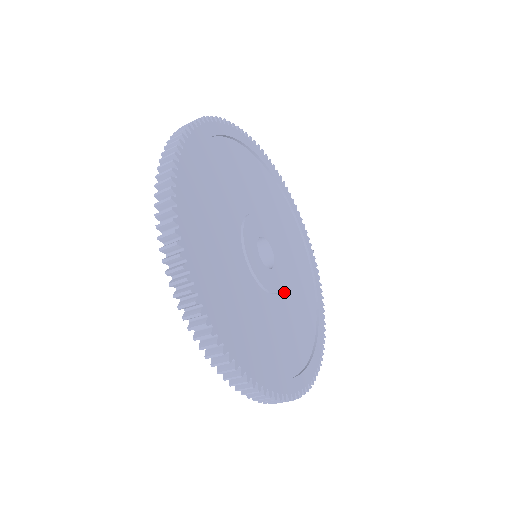
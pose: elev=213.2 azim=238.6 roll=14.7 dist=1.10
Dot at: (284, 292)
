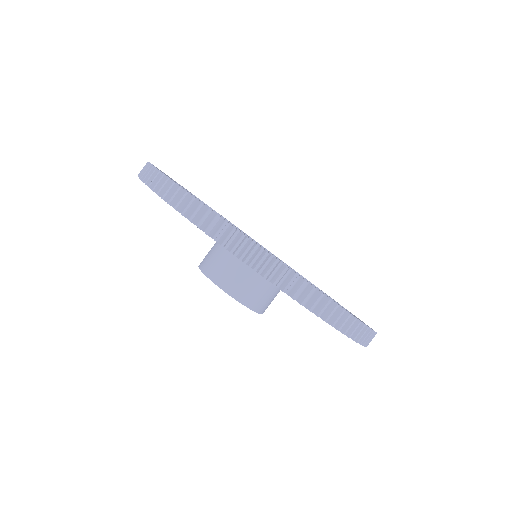
Dot at: occluded
